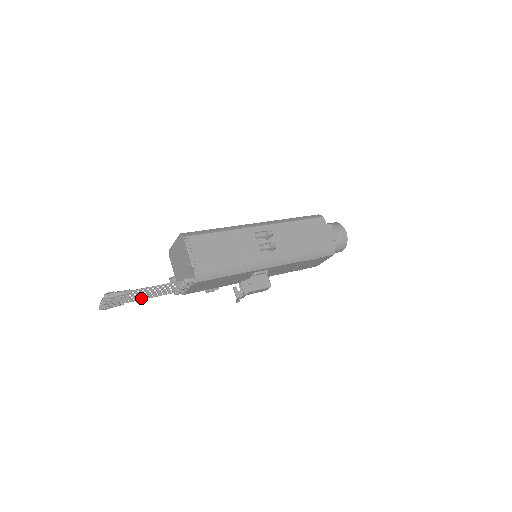
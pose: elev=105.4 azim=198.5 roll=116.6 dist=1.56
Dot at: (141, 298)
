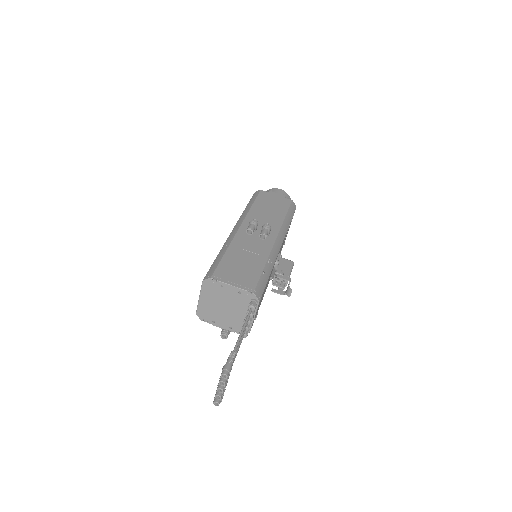
Dot at: occluded
